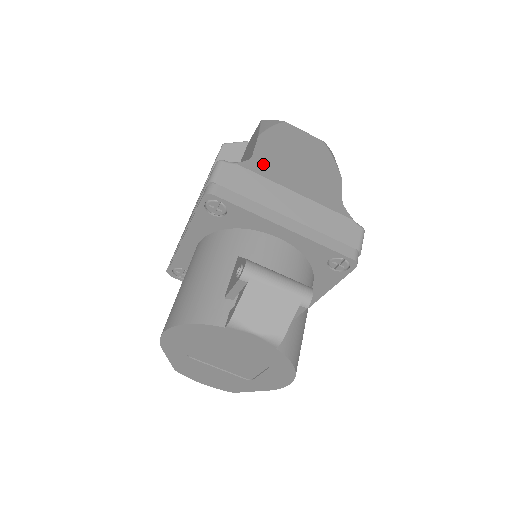
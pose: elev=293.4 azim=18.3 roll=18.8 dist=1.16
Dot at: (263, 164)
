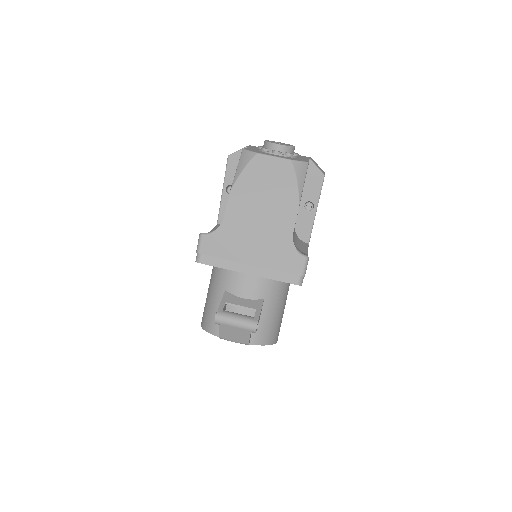
Dot at: (231, 224)
